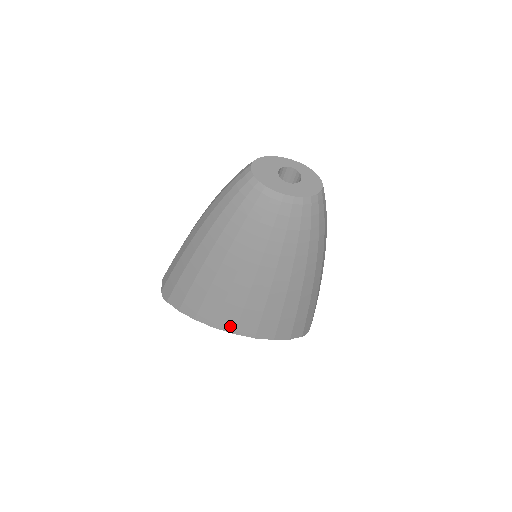
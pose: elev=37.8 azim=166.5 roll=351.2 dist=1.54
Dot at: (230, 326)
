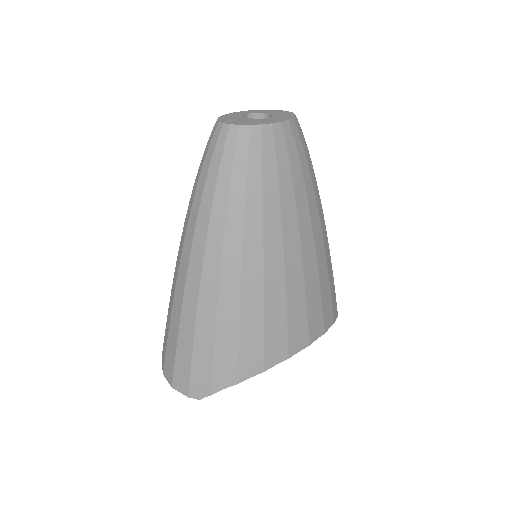
Dot at: (302, 338)
